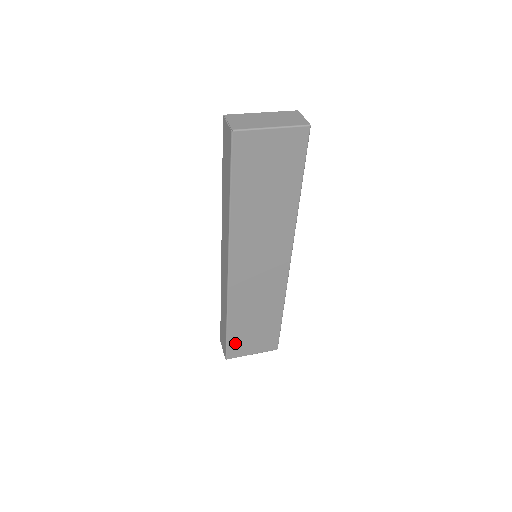
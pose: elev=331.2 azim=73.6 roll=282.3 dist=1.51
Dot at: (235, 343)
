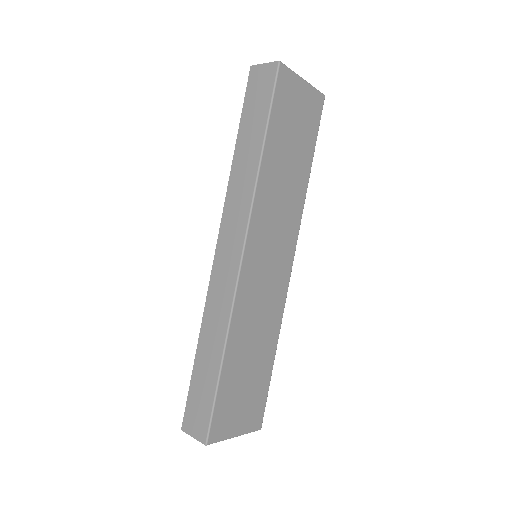
Dot at: (223, 406)
